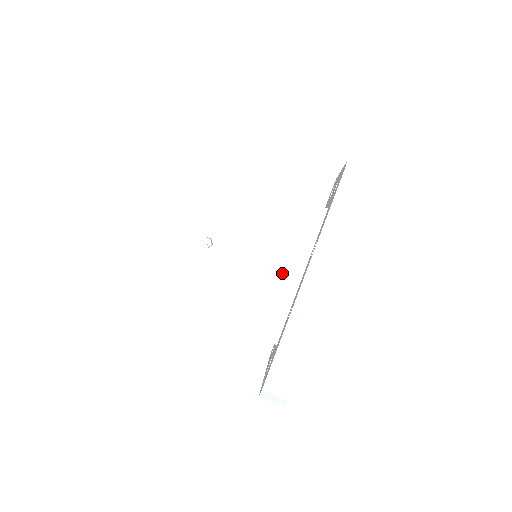
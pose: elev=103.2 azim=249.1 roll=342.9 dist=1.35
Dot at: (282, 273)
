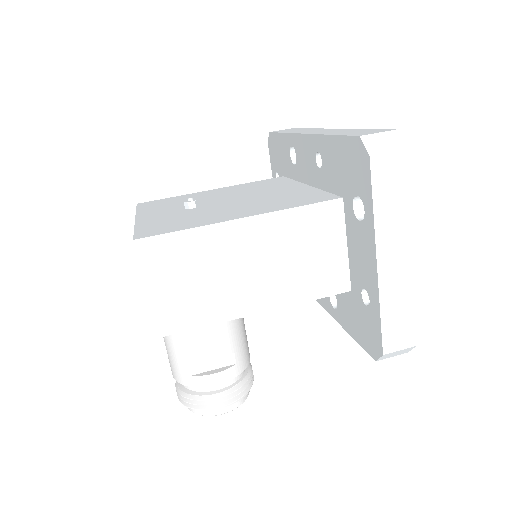
Dot at: (286, 190)
